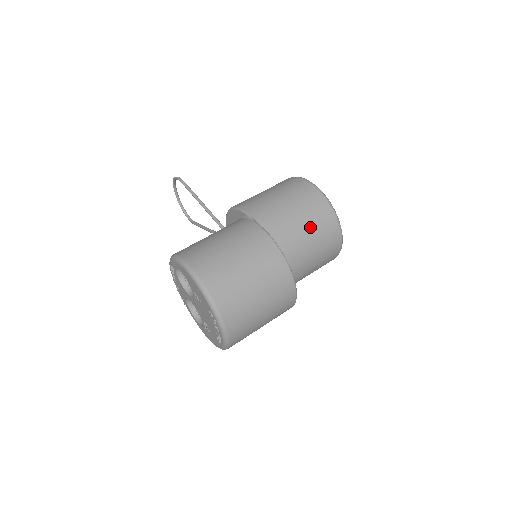
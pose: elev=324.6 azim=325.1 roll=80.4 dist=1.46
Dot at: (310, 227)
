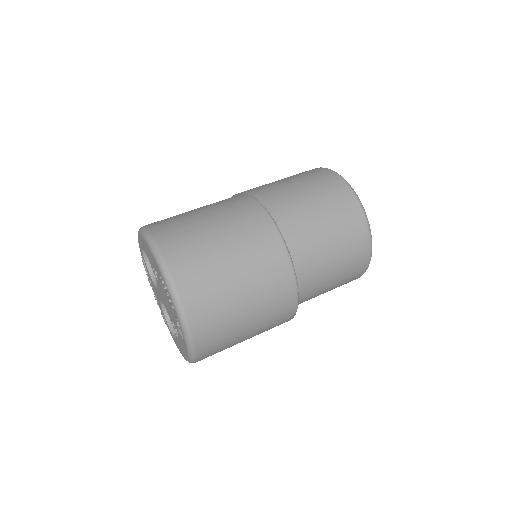
Dot at: (316, 201)
